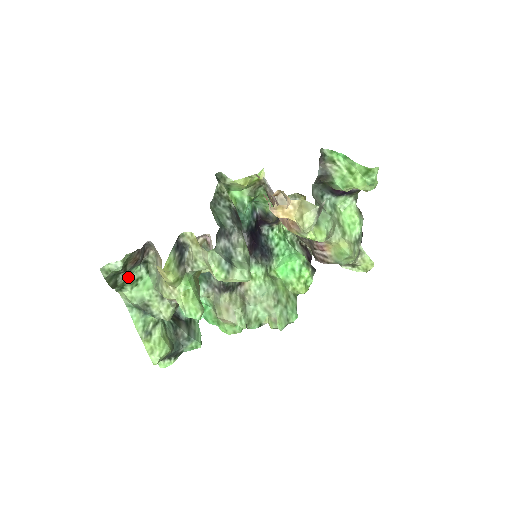
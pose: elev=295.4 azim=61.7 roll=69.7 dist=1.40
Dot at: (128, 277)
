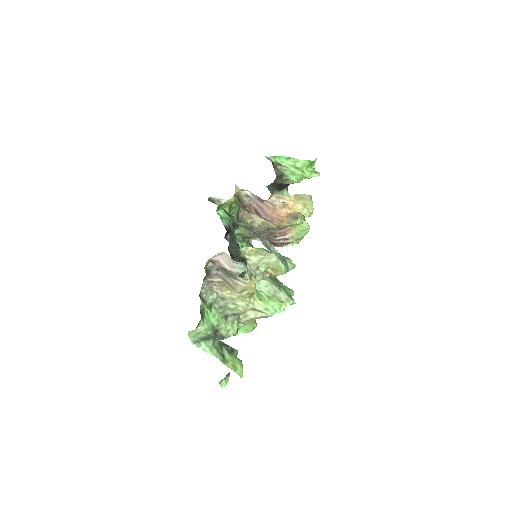
Dot at: occluded
